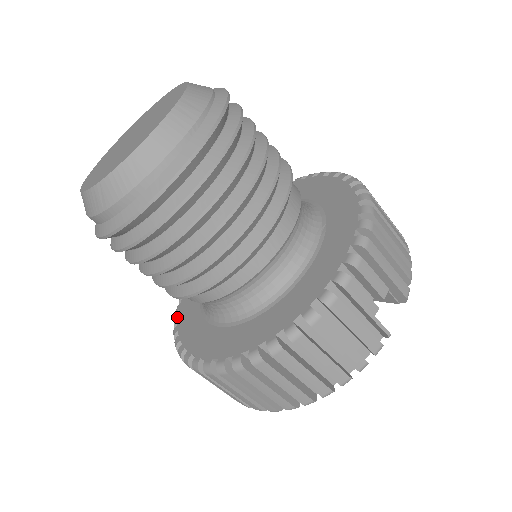
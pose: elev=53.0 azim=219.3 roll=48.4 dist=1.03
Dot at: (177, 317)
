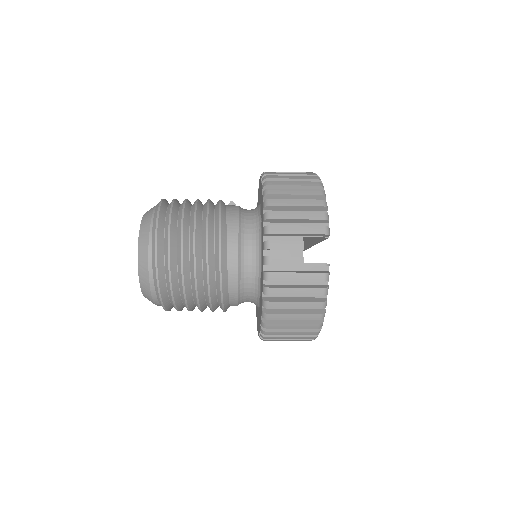
Dot at: occluded
